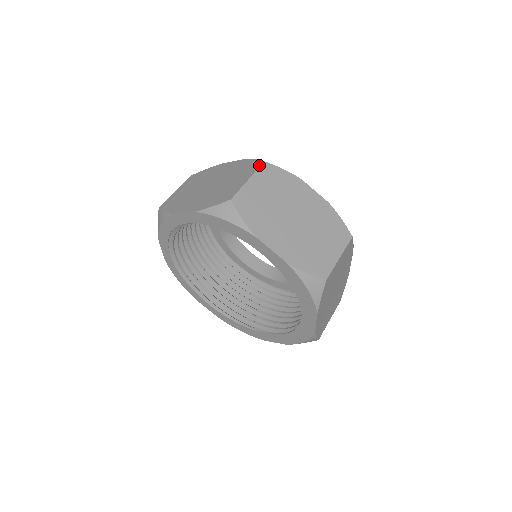
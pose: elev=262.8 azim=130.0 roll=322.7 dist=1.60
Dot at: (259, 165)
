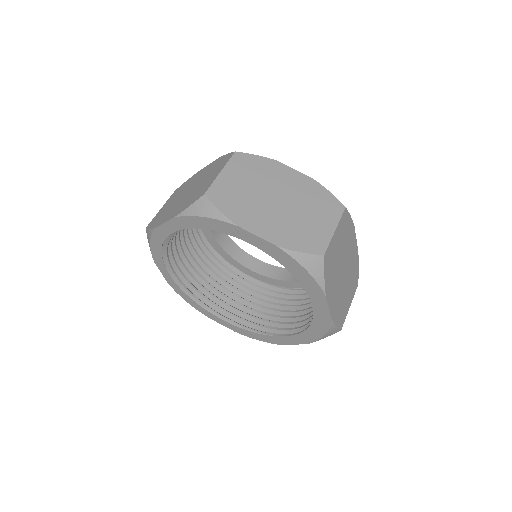
Dot at: (230, 156)
